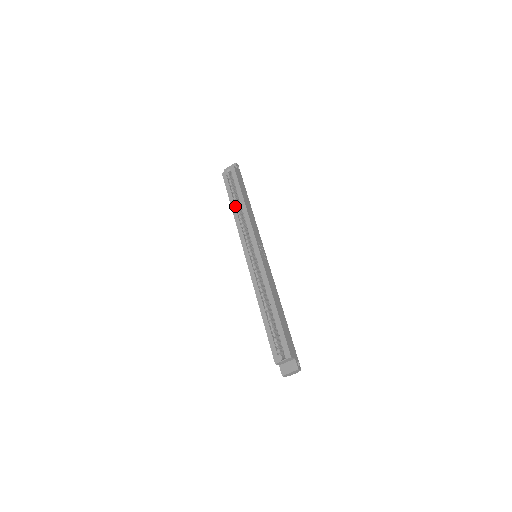
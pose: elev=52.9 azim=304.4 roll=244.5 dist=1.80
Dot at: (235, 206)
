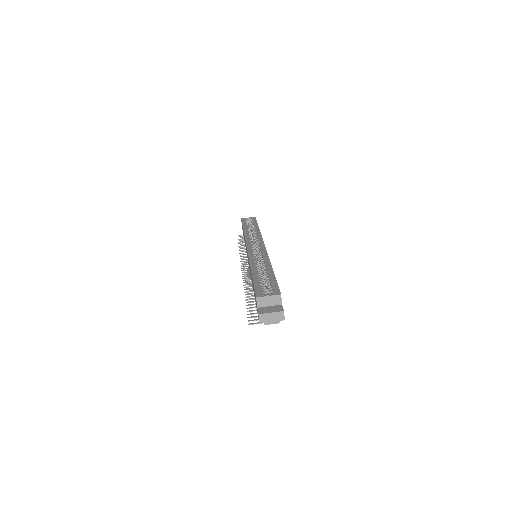
Dot at: (248, 229)
